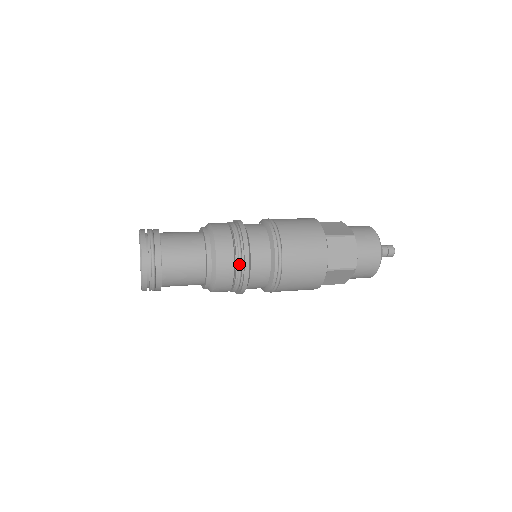
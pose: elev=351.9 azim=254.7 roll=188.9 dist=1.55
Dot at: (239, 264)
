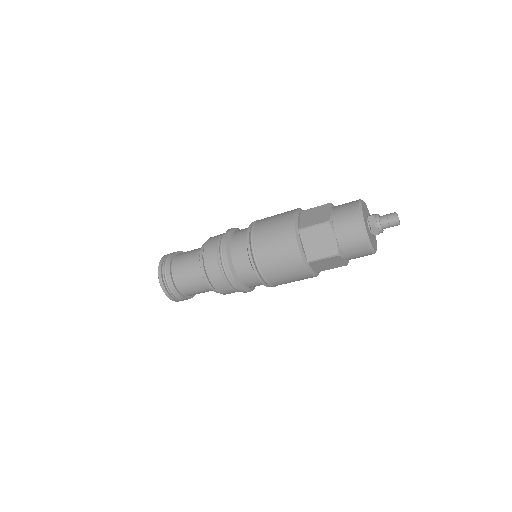
Dot at: (220, 243)
